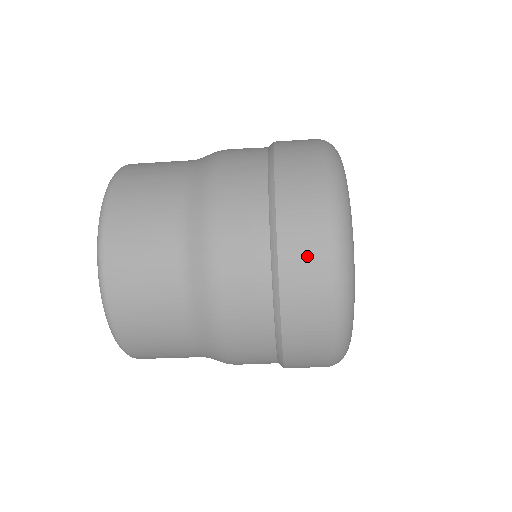
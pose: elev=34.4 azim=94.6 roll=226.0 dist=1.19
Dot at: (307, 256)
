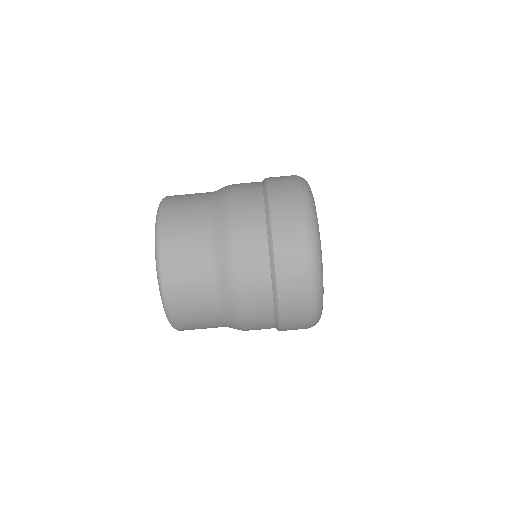
Dot at: (293, 262)
